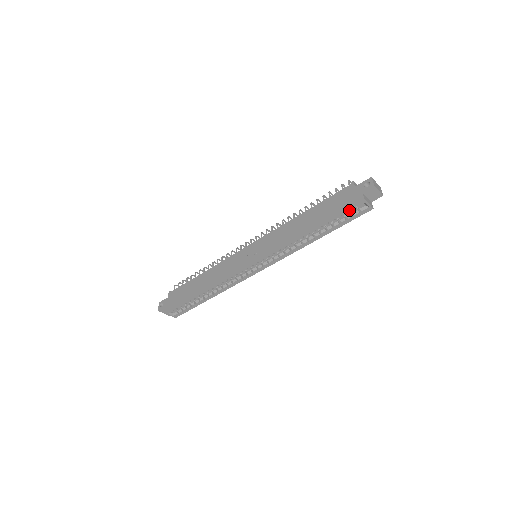
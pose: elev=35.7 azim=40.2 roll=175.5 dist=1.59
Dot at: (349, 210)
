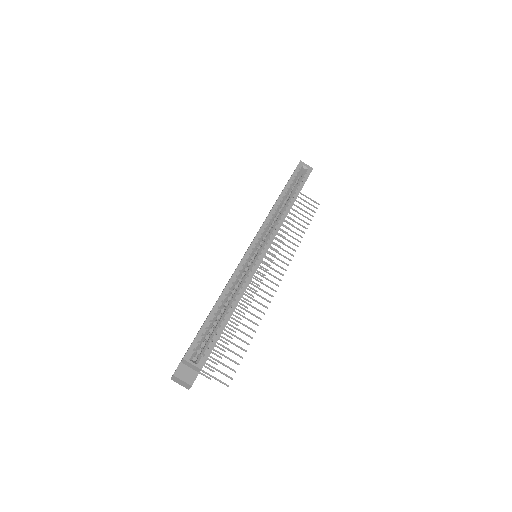
Dot at: occluded
